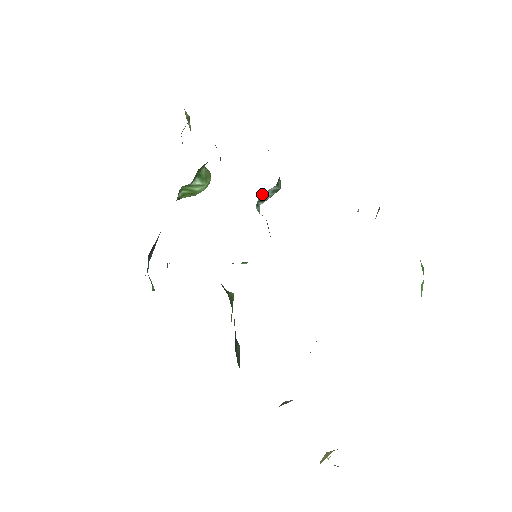
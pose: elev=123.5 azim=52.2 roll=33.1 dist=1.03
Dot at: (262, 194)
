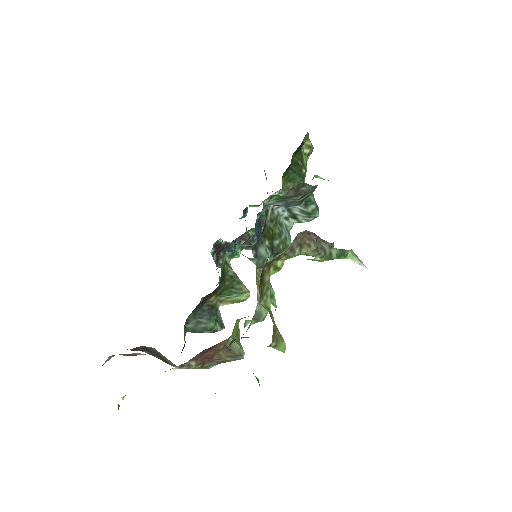
Dot at: (289, 208)
